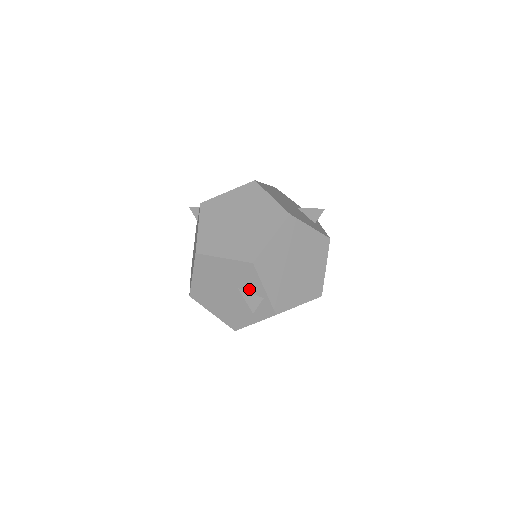
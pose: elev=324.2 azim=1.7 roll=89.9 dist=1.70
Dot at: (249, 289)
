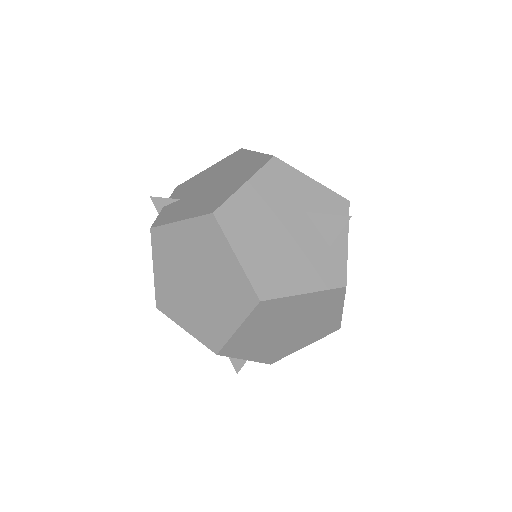
Dot at: occluded
